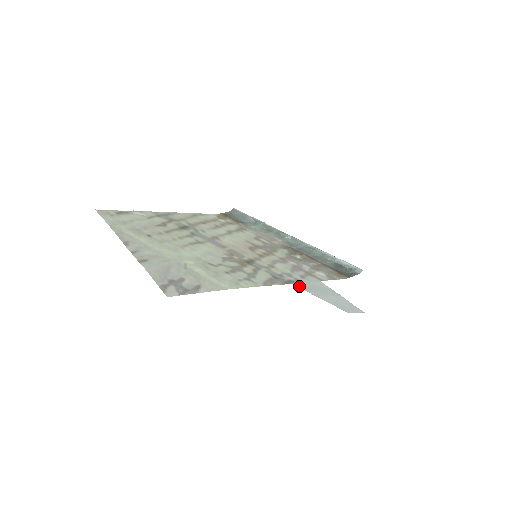
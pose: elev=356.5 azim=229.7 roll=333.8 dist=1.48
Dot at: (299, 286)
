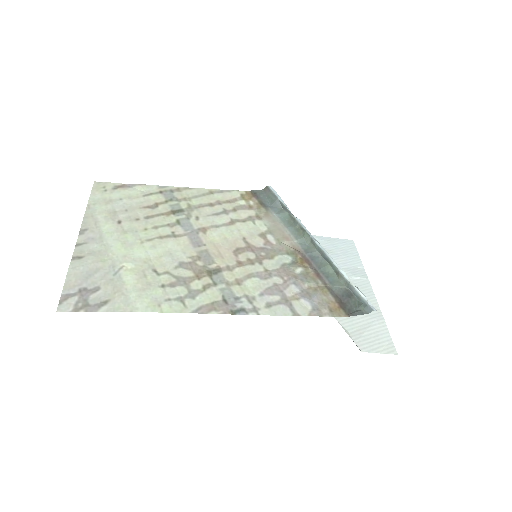
Dot at: occluded
